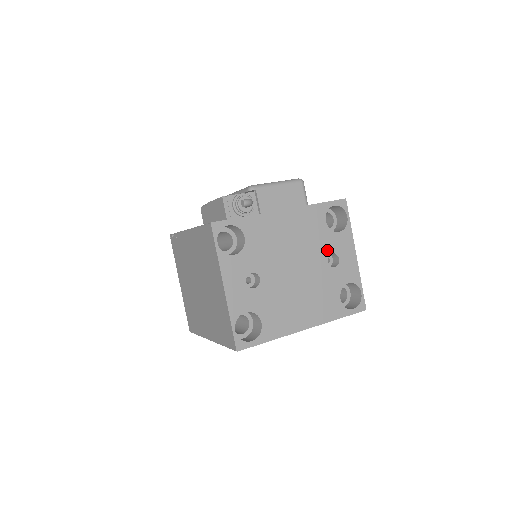
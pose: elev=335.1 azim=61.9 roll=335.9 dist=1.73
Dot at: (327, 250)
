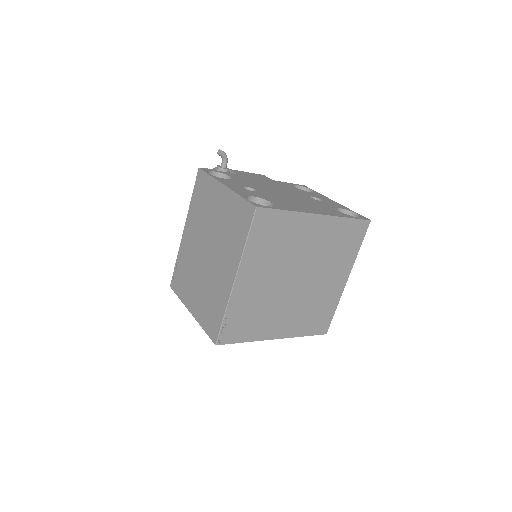
Dot at: (307, 195)
